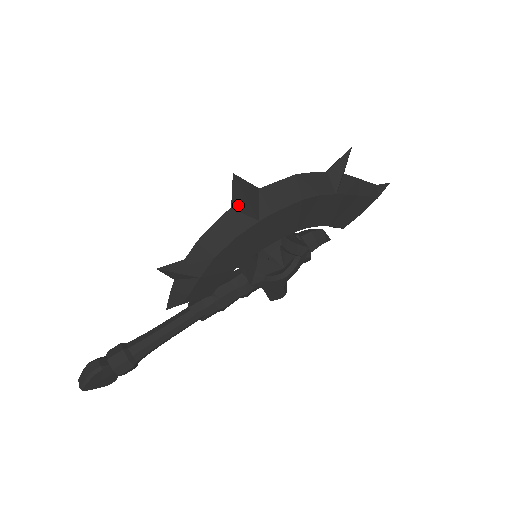
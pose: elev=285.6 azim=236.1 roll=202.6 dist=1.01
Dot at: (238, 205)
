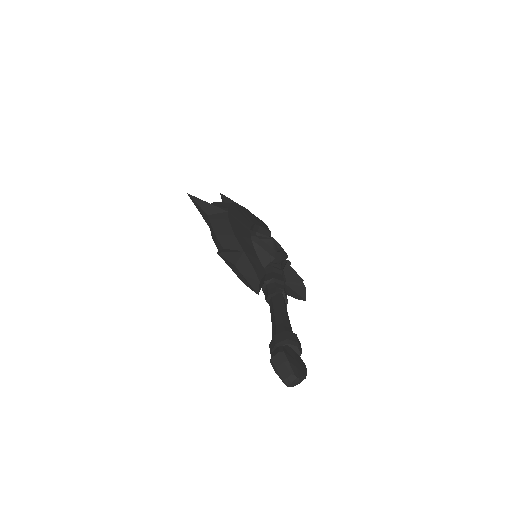
Dot at: (209, 211)
